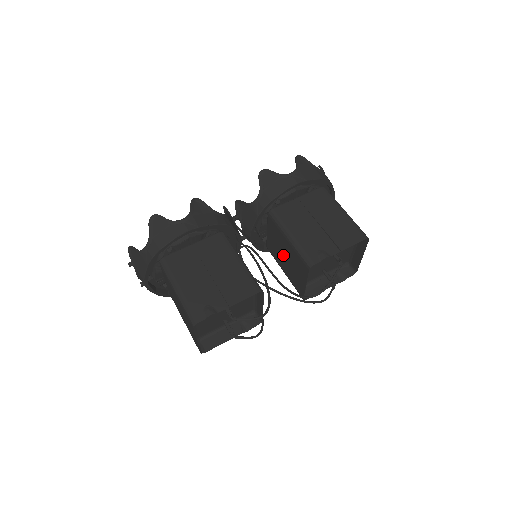
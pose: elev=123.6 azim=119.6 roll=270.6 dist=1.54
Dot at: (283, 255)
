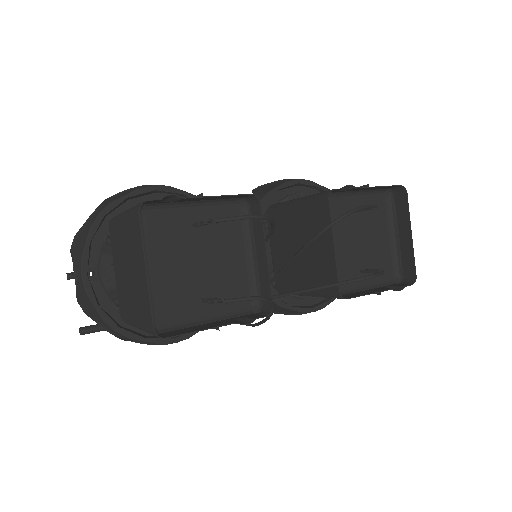
Dot at: (295, 251)
